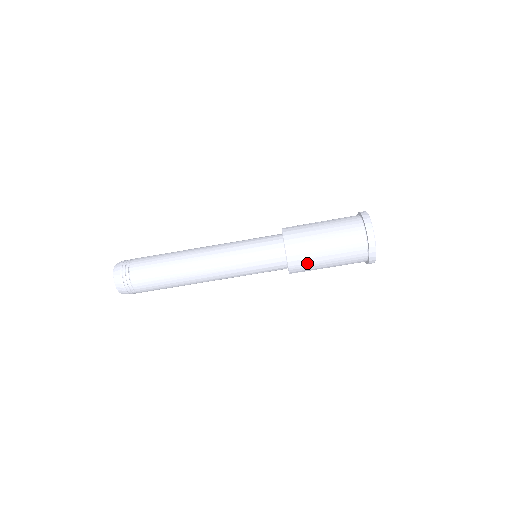
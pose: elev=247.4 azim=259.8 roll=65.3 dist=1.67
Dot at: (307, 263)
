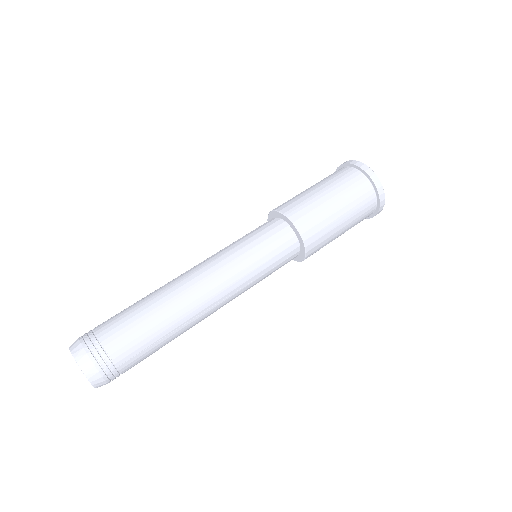
Dot at: (302, 203)
